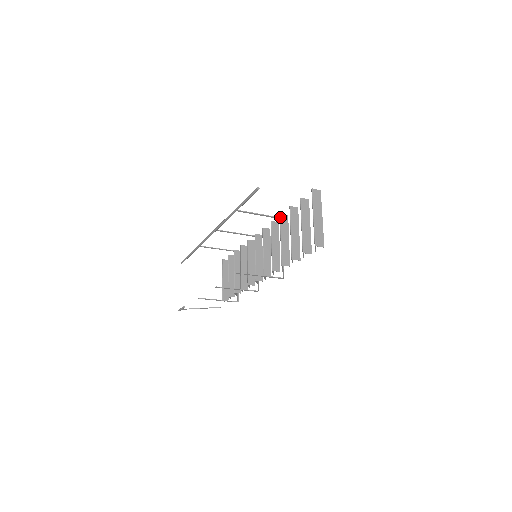
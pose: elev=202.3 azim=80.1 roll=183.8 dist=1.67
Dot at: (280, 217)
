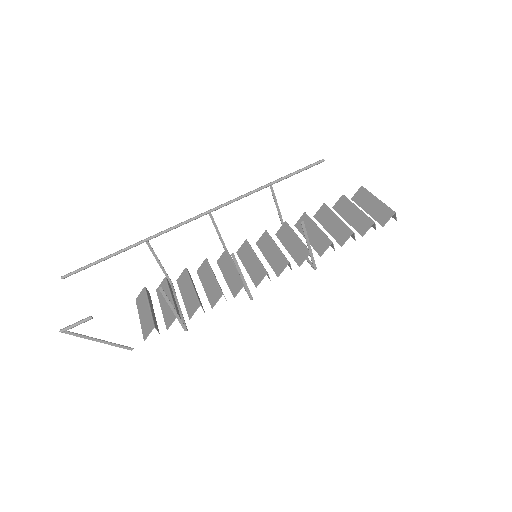
Dot at: occluded
